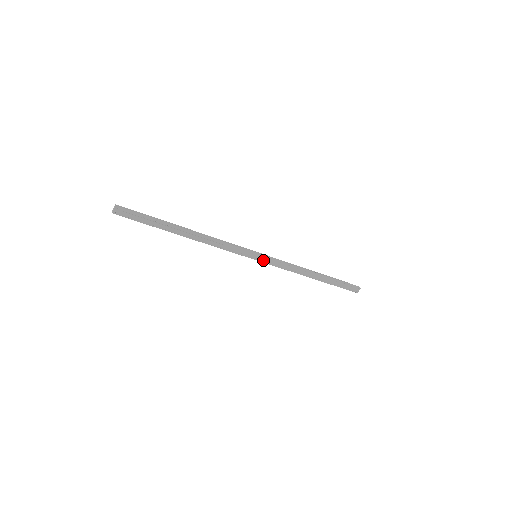
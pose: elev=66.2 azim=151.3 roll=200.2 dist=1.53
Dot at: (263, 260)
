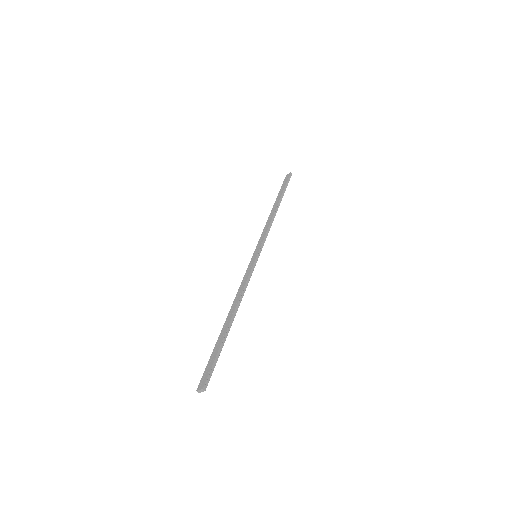
Dot at: occluded
